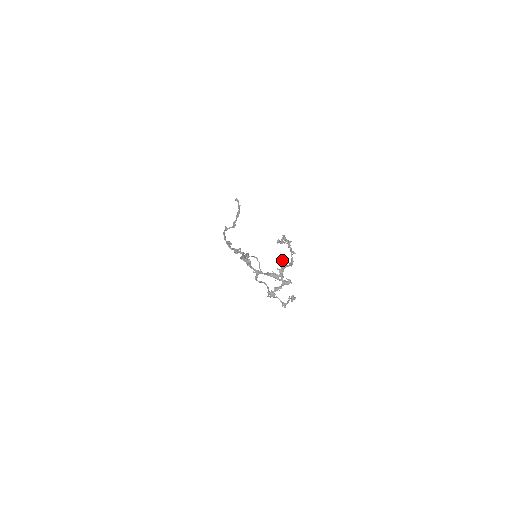
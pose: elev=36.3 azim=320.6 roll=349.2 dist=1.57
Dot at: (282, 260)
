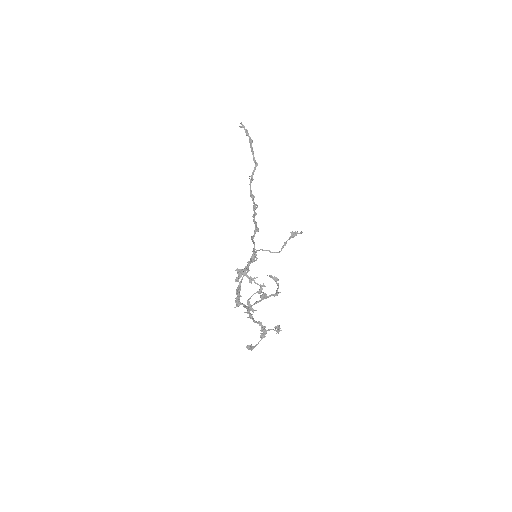
Dot at: (247, 302)
